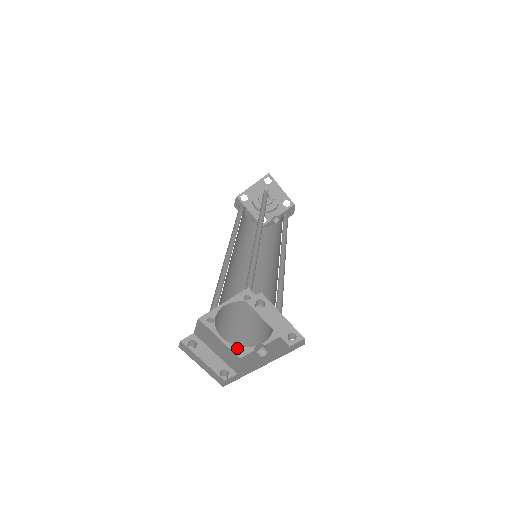
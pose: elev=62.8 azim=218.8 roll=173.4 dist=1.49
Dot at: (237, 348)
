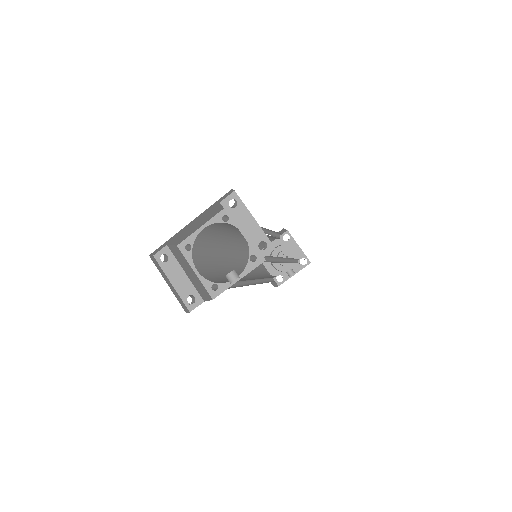
Dot at: (211, 285)
